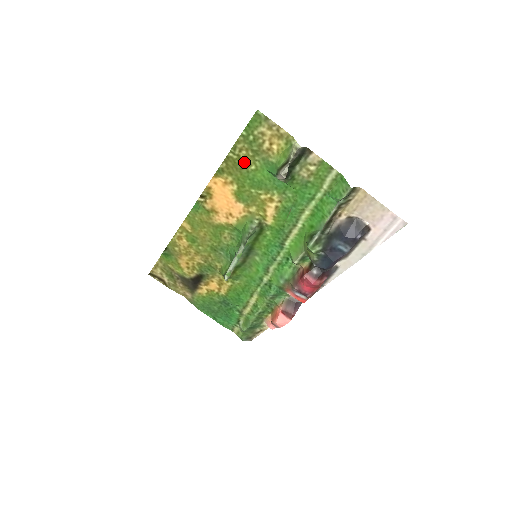
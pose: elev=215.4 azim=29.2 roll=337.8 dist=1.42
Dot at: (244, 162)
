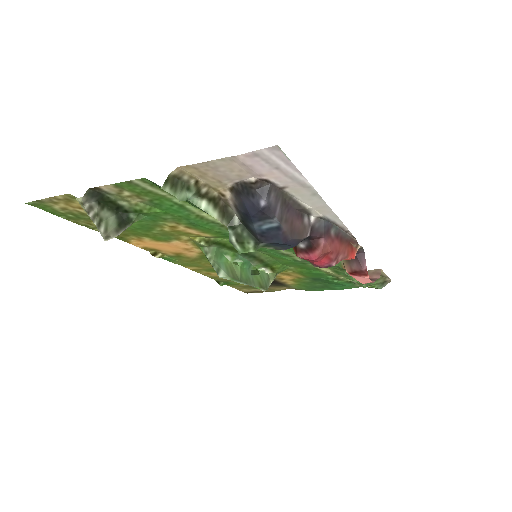
Dot at: occluded
